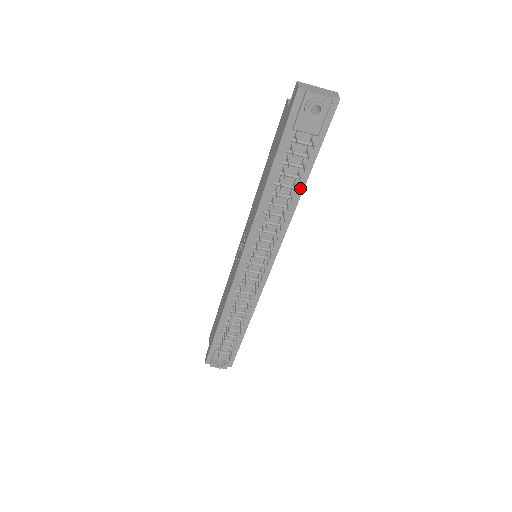
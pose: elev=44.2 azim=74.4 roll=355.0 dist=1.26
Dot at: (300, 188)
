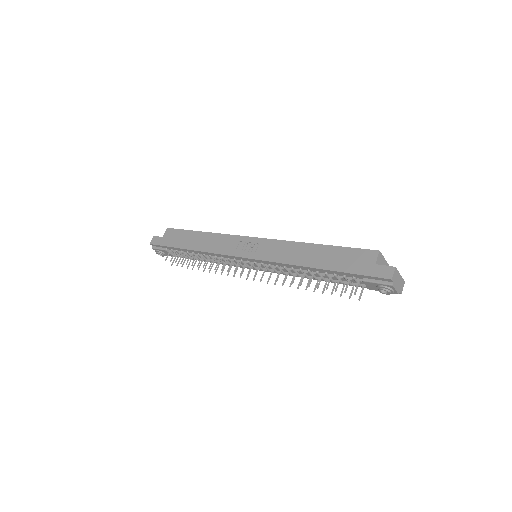
Dot at: occluded
